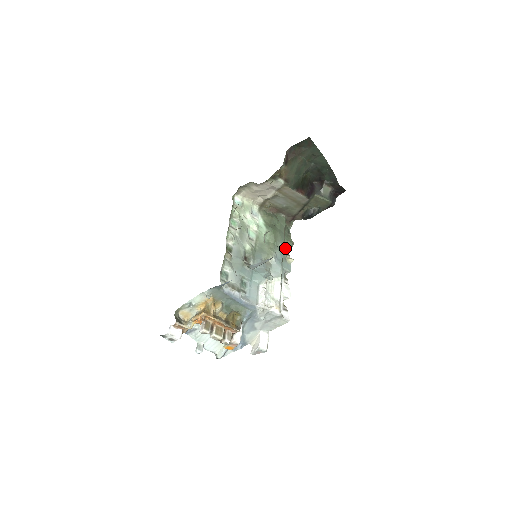
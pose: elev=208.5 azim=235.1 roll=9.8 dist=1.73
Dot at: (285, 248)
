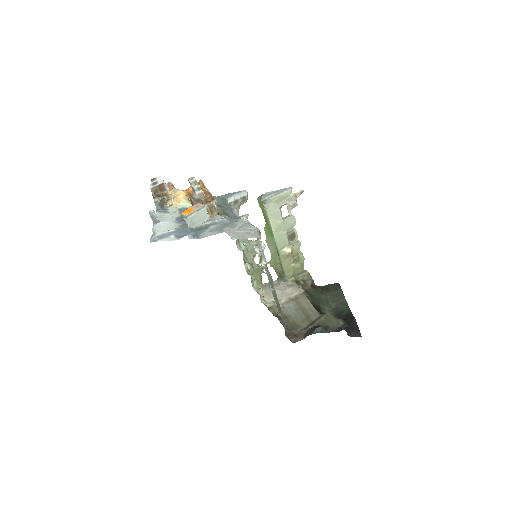
Dot at: (278, 309)
